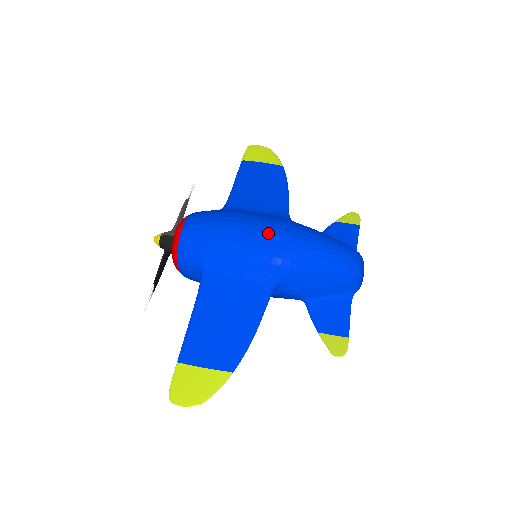
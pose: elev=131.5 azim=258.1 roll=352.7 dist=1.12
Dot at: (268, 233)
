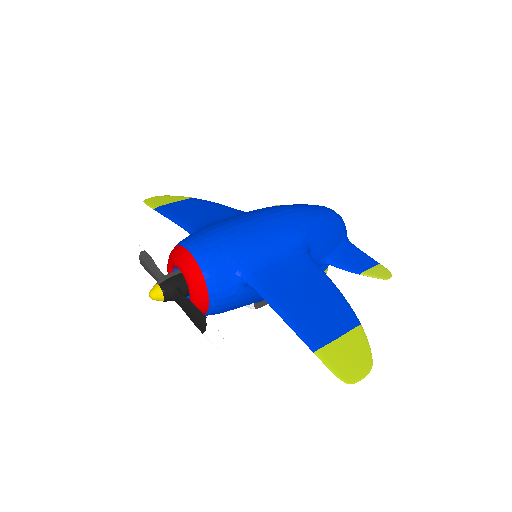
Dot at: (268, 214)
